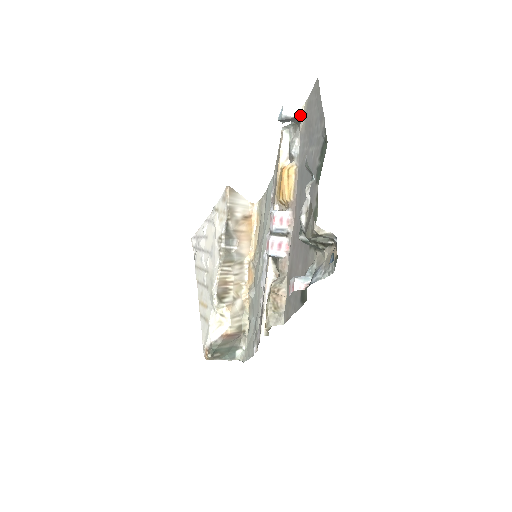
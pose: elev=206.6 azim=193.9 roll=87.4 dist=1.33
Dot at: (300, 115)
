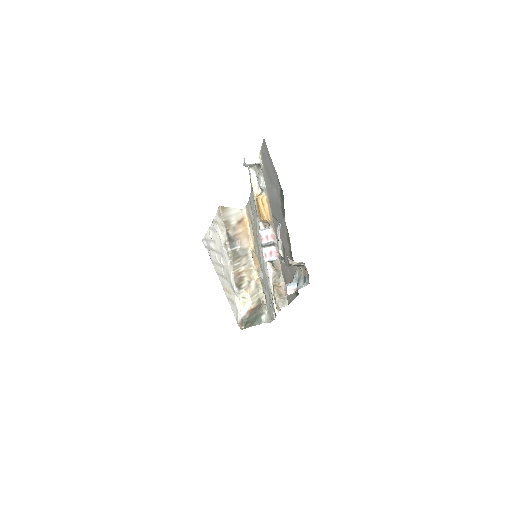
Dot at: (259, 161)
